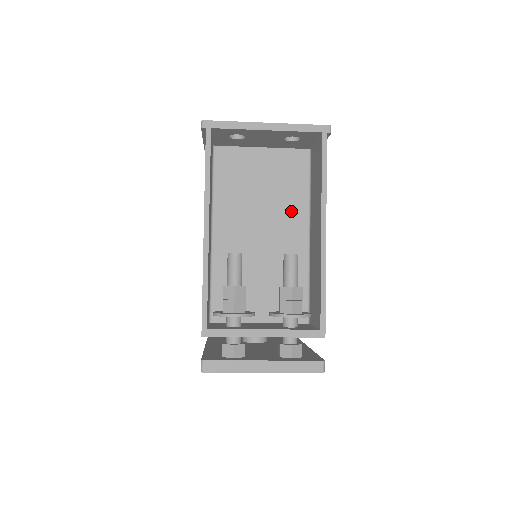
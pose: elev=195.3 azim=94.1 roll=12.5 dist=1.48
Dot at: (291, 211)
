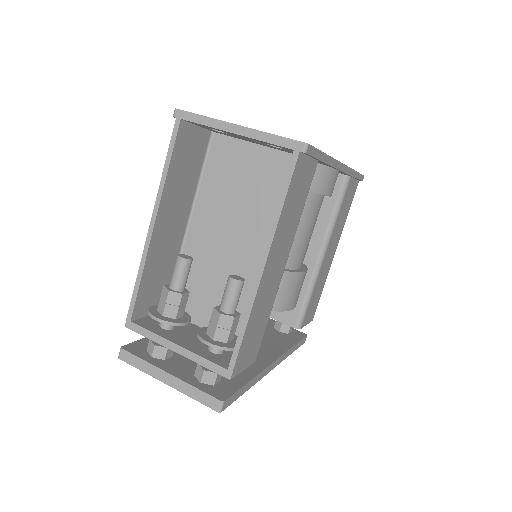
Dot at: (270, 226)
